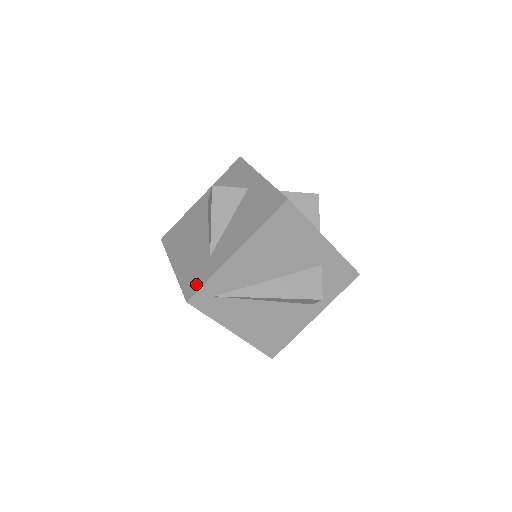
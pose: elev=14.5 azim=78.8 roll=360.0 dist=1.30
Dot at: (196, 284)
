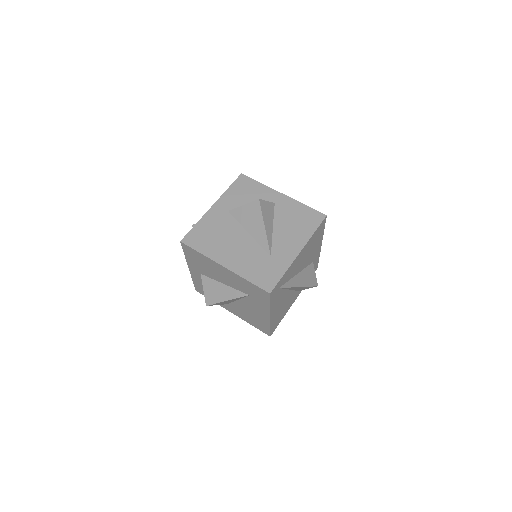
Dot at: (271, 279)
